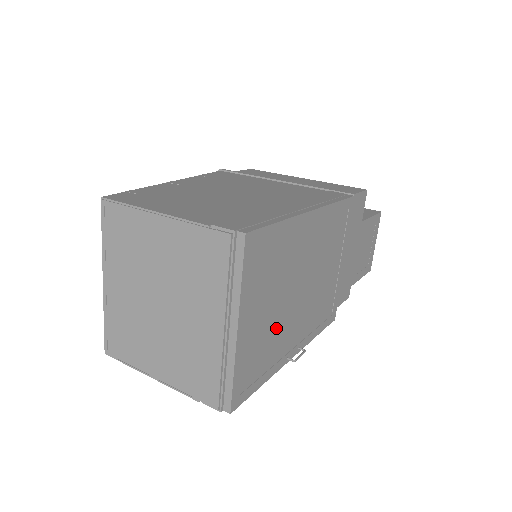
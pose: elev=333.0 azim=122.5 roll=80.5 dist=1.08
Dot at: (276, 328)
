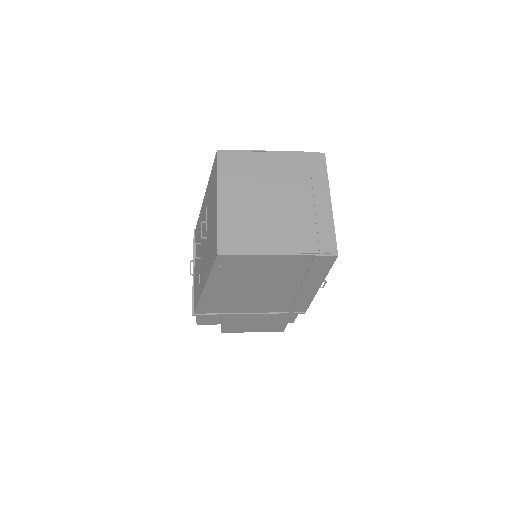
Dot at: occluded
